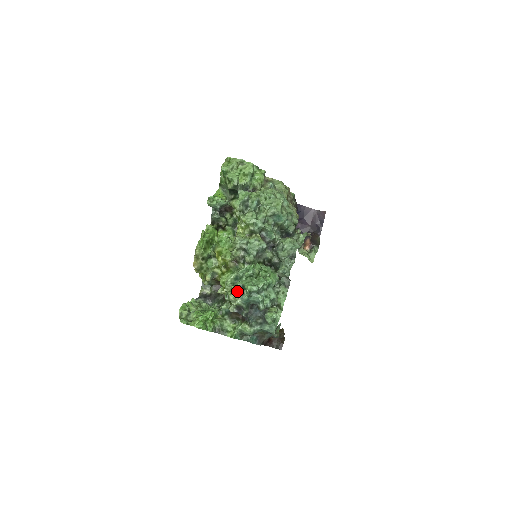
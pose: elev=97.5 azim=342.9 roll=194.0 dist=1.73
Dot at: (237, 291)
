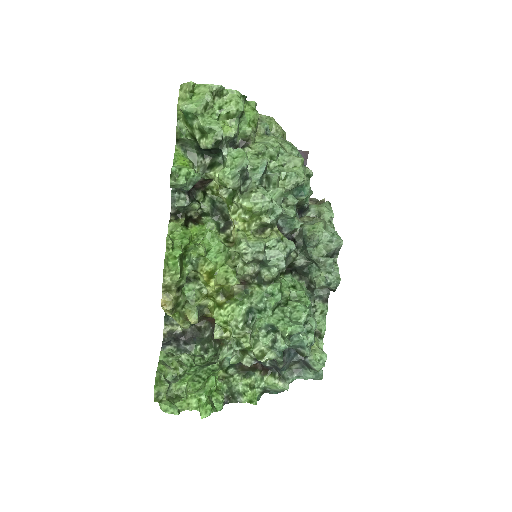
Dot at: (264, 338)
